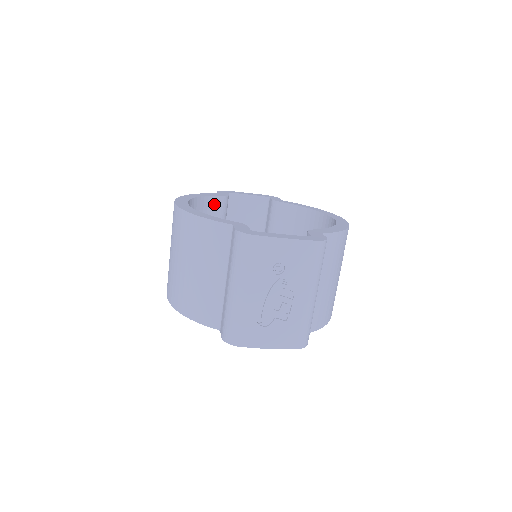
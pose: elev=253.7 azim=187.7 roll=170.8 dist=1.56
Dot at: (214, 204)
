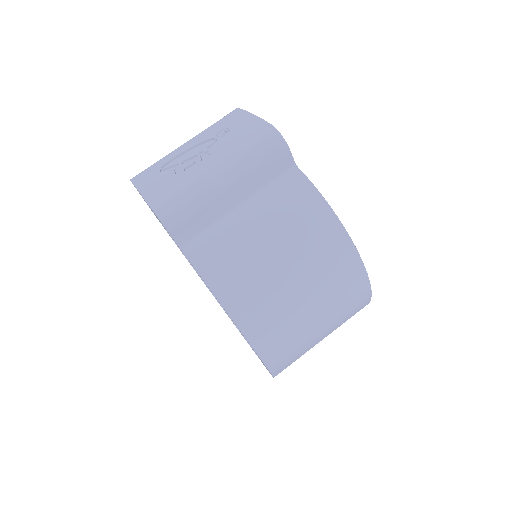
Dot at: occluded
